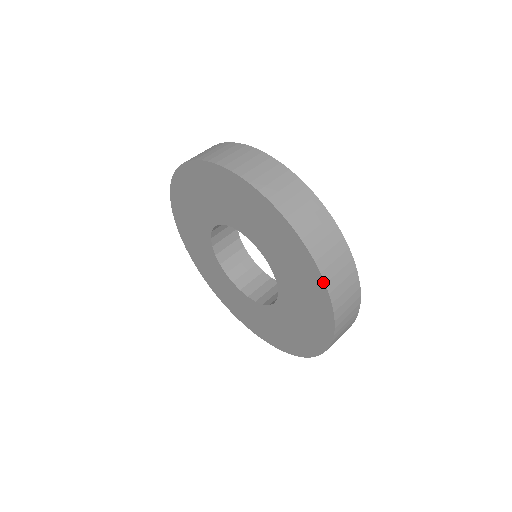
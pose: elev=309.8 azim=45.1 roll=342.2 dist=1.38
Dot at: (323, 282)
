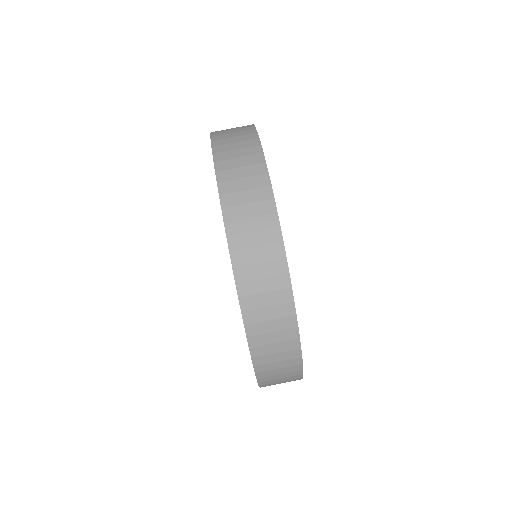
Dot at: (258, 383)
